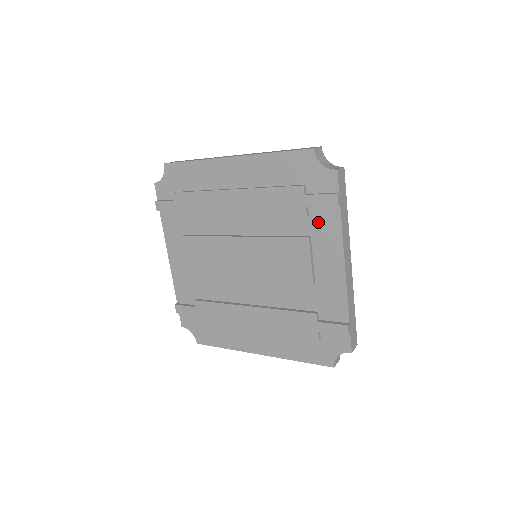
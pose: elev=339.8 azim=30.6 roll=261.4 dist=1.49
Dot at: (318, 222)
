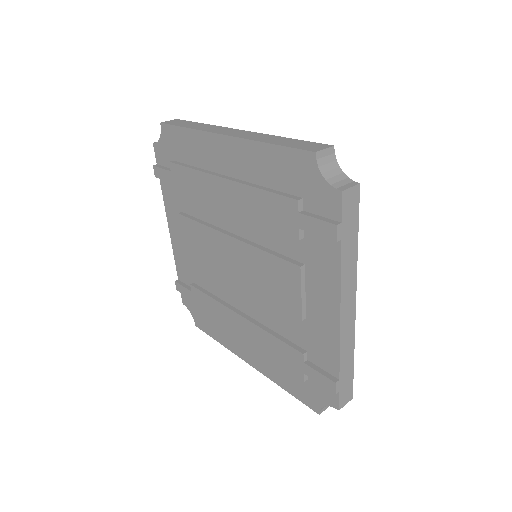
Dot at: (314, 250)
